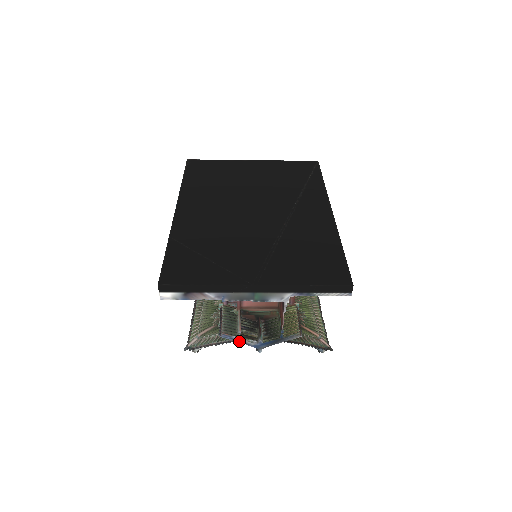
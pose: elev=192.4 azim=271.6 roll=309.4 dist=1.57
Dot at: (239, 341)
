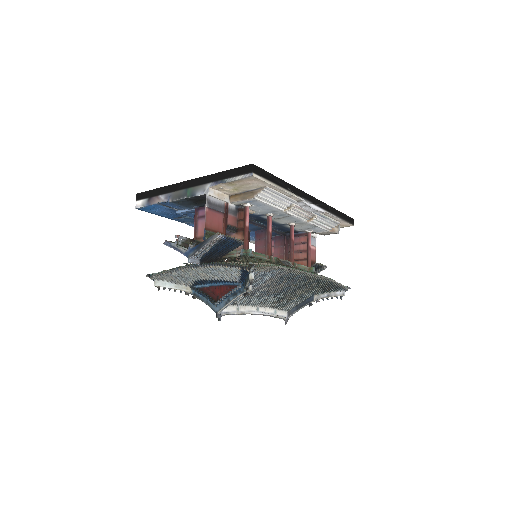
Dot at: (175, 248)
